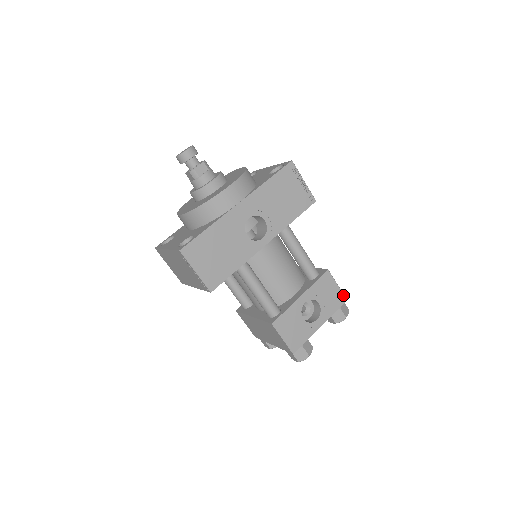
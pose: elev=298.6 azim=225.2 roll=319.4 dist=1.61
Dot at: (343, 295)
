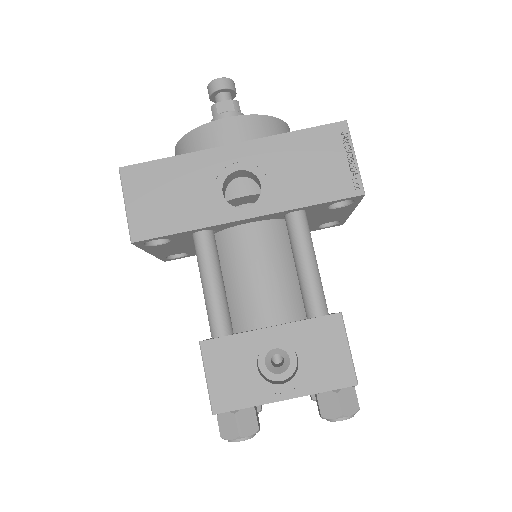
Dot at: (353, 372)
